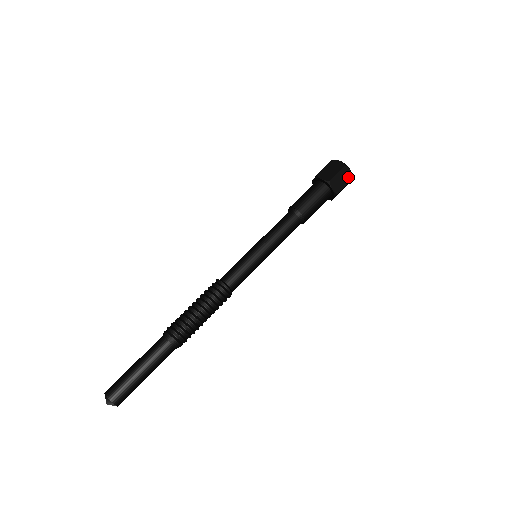
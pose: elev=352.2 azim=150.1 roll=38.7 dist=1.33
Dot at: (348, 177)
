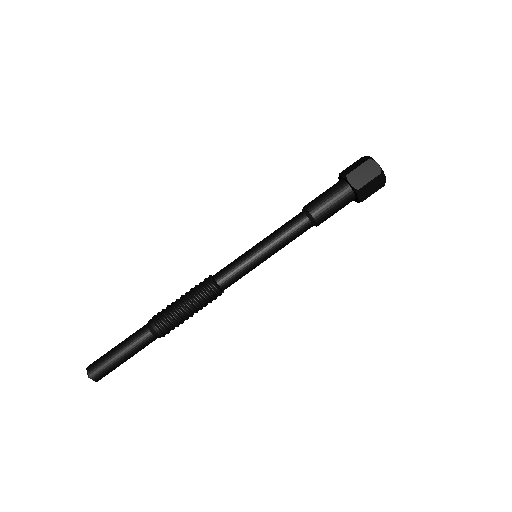
Dot at: (380, 184)
